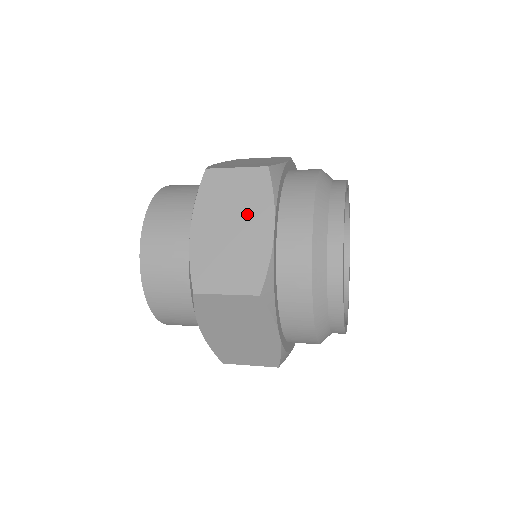
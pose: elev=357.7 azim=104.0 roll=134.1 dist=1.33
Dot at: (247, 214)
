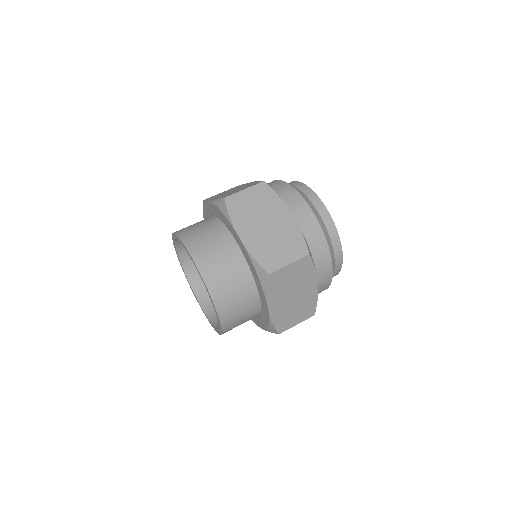
Dot at: occluded
